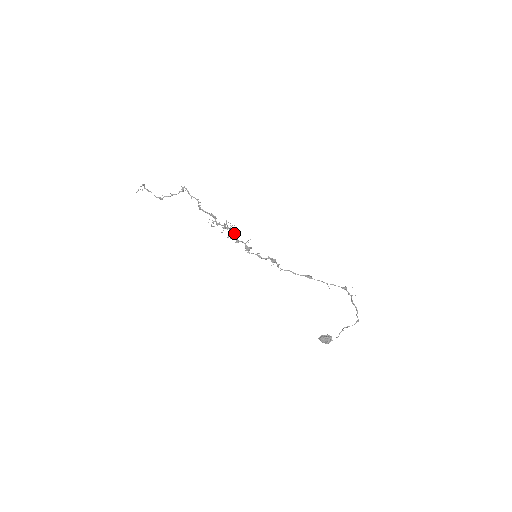
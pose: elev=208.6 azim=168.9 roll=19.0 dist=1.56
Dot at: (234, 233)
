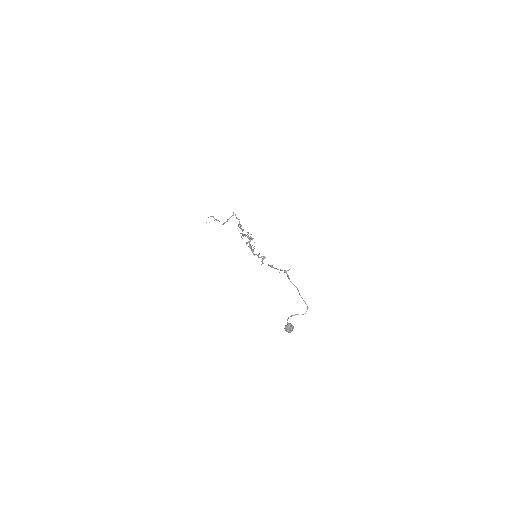
Dot at: (250, 240)
